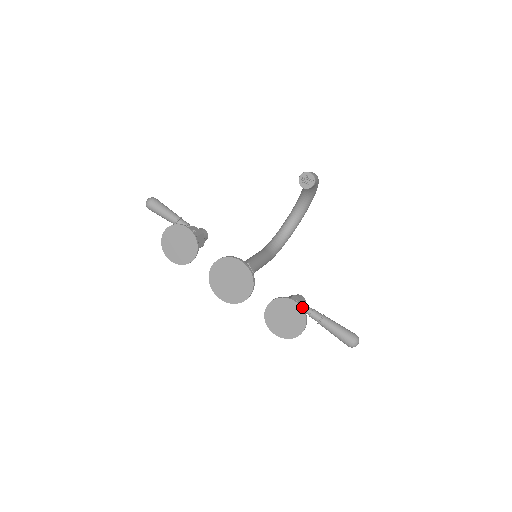
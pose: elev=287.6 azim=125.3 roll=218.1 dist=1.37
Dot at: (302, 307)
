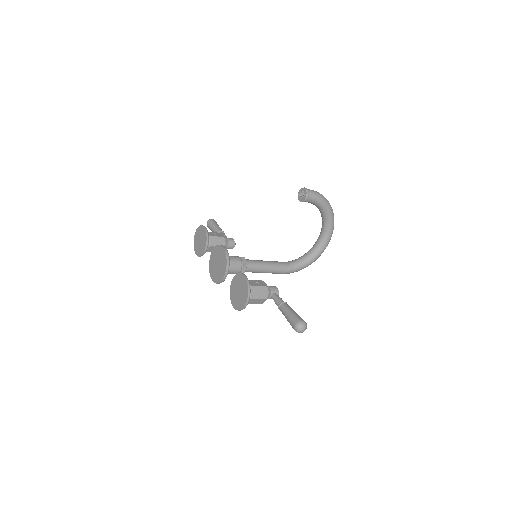
Dot at: (247, 280)
